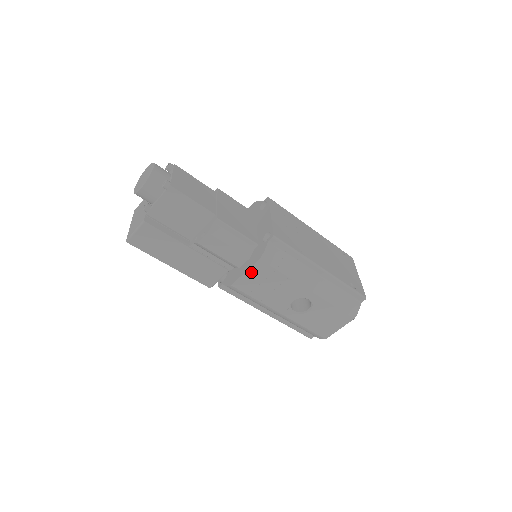
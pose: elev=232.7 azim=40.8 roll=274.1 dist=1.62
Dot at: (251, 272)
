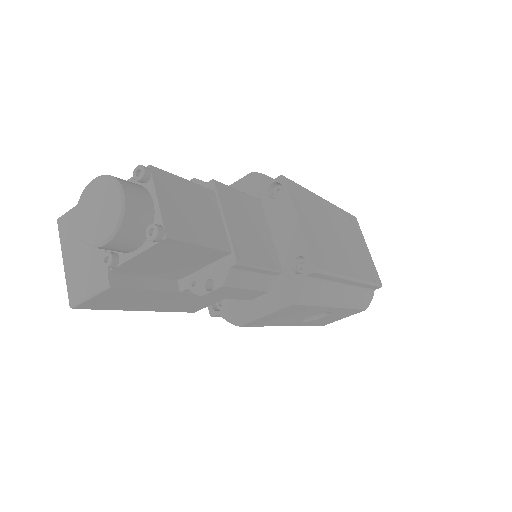
Dot at: (274, 314)
